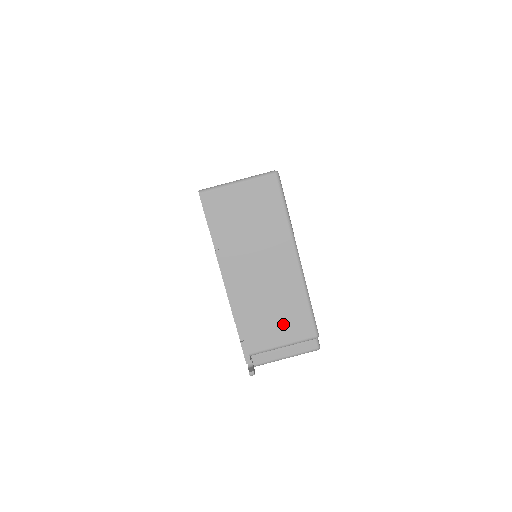
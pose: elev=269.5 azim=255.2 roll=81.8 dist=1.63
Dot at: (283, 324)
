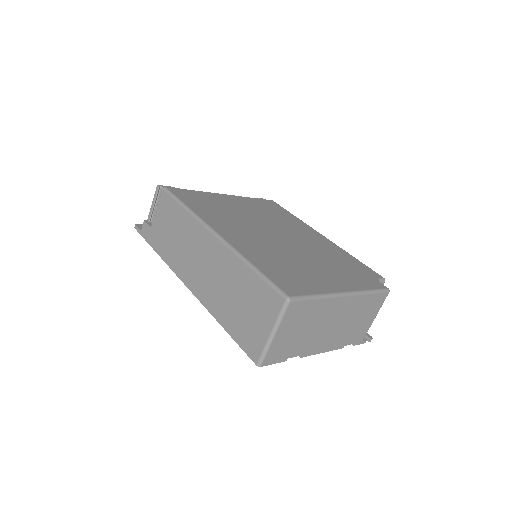
Dot at: (367, 315)
